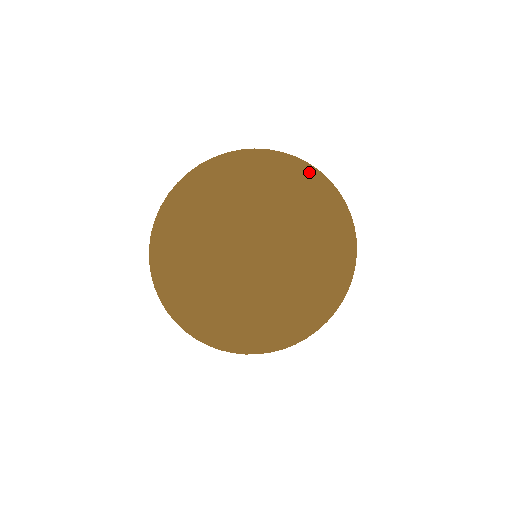
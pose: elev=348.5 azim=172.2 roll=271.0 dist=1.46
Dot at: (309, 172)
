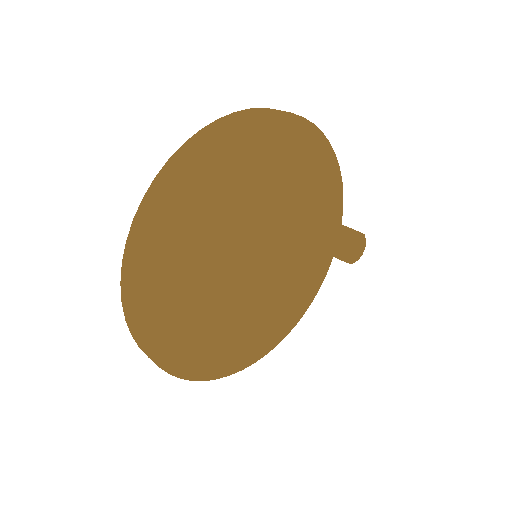
Dot at: (295, 125)
